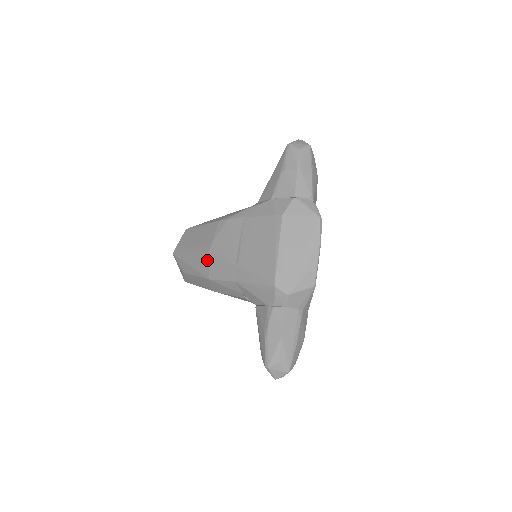
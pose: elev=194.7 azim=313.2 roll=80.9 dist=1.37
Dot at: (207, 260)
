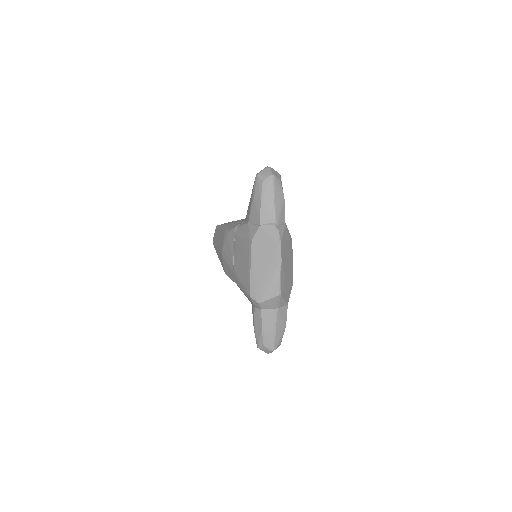
Dot at: (222, 260)
